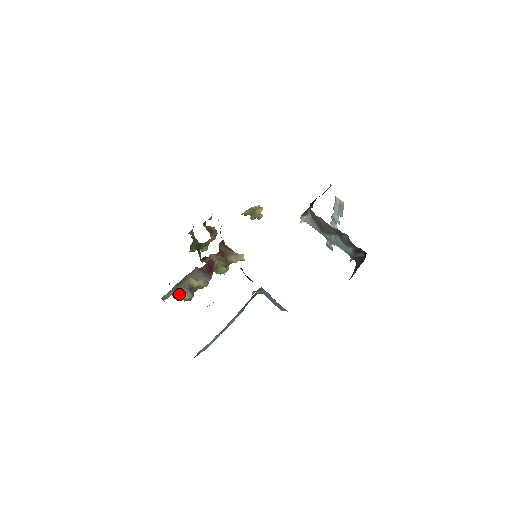
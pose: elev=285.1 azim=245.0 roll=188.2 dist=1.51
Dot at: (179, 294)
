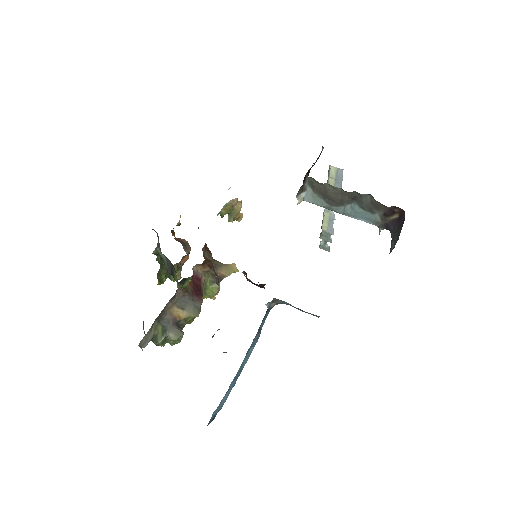
Dot at: (162, 335)
